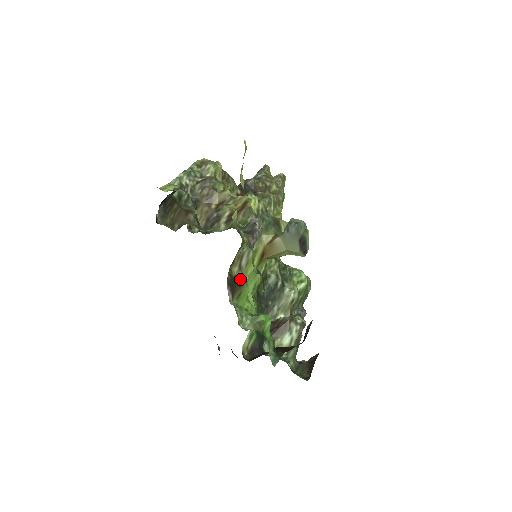
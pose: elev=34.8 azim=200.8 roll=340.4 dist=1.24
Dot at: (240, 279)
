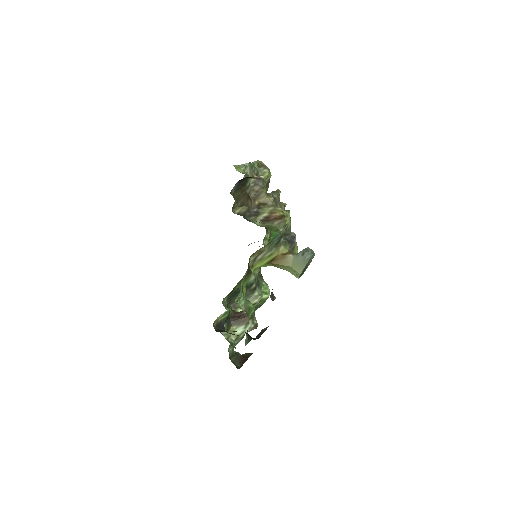
Dot at: (250, 268)
